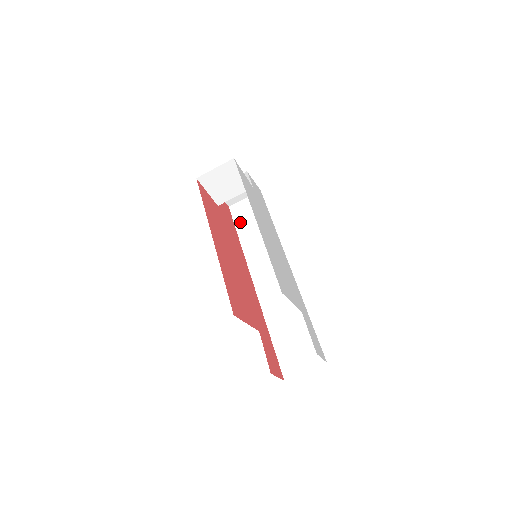
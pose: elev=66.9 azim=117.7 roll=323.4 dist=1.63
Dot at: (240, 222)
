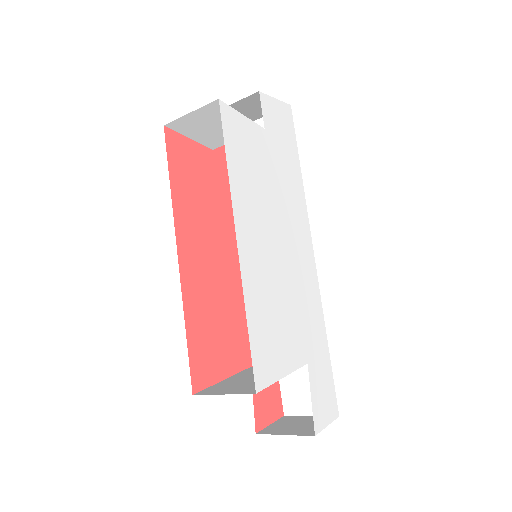
Dot at: occluded
